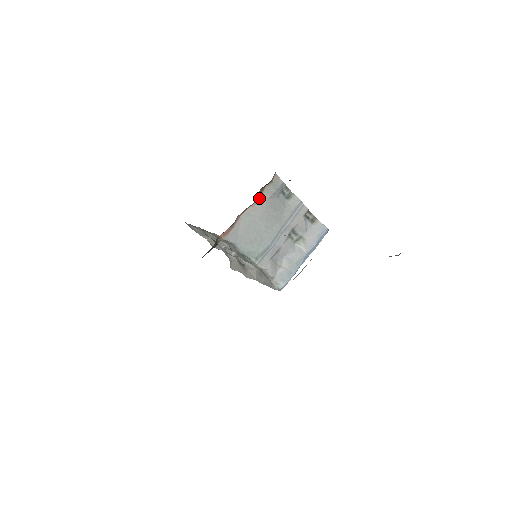
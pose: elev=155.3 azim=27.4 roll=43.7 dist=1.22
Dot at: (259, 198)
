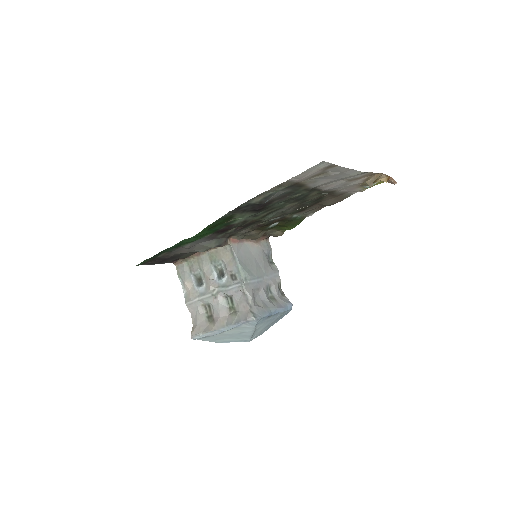
Dot at: (257, 242)
